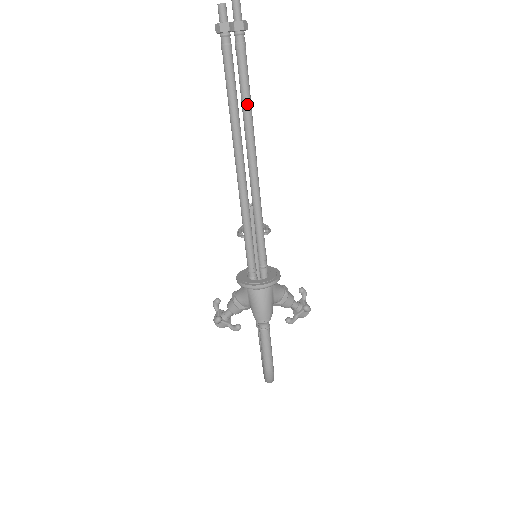
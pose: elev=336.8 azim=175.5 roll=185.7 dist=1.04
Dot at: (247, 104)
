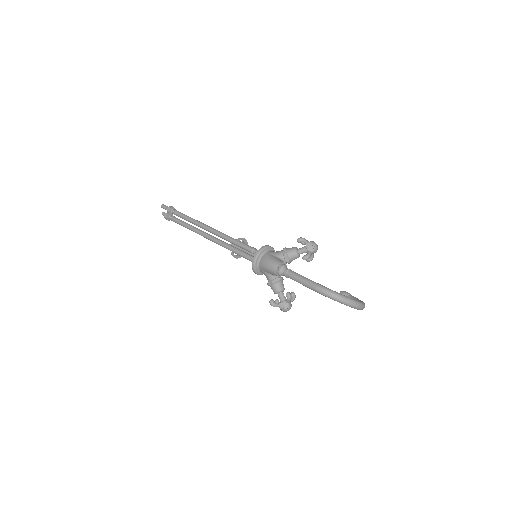
Dot at: (191, 220)
